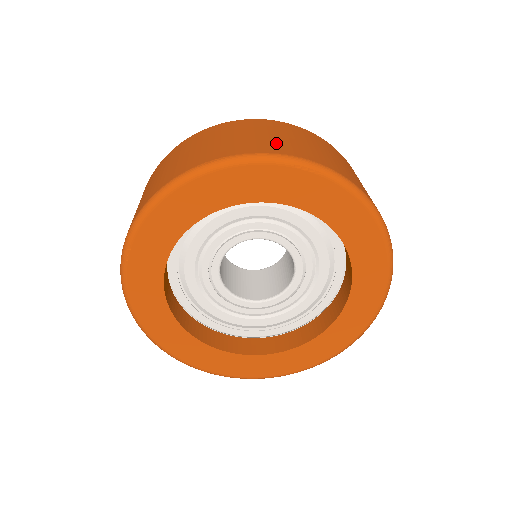
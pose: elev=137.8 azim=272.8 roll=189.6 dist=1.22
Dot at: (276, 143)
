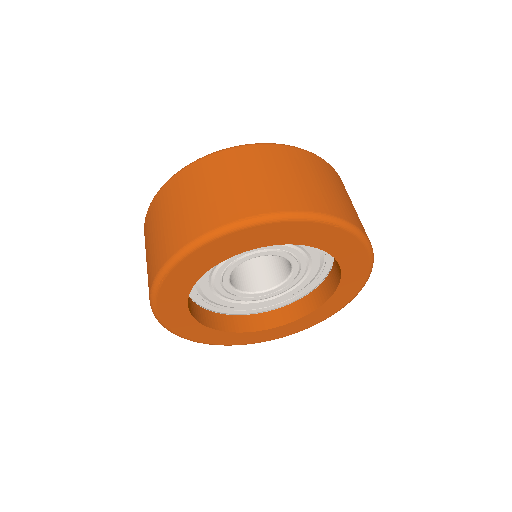
Dot at: (301, 192)
